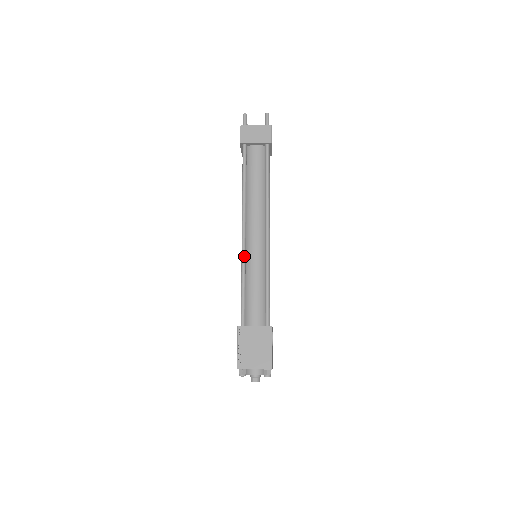
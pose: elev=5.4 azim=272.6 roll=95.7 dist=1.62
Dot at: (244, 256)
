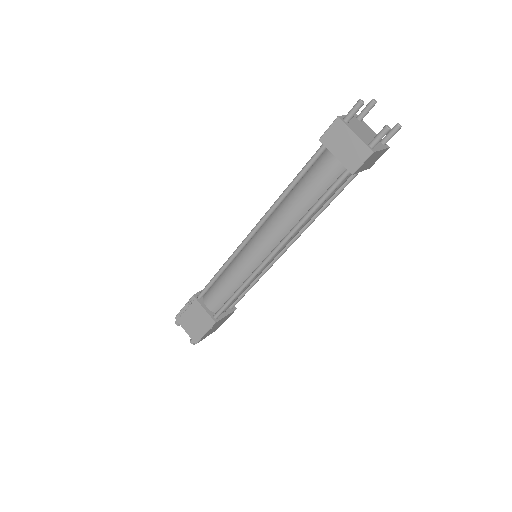
Dot at: occluded
